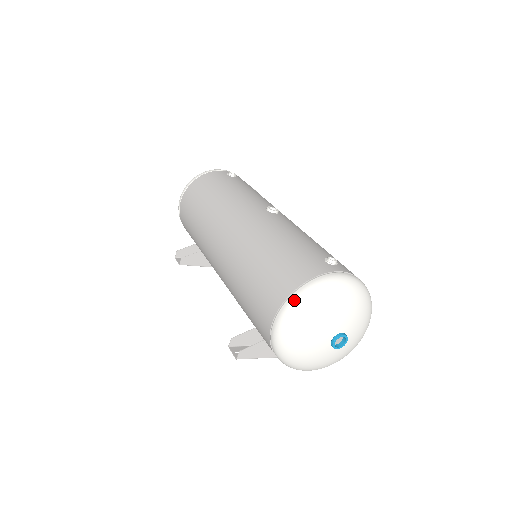
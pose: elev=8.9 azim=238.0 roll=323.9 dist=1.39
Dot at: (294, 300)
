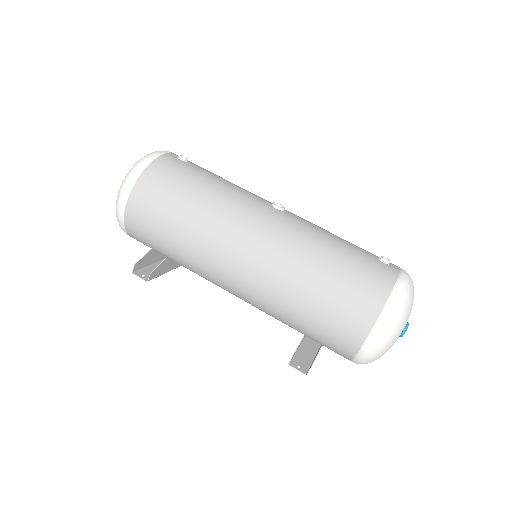
Dot at: (391, 312)
